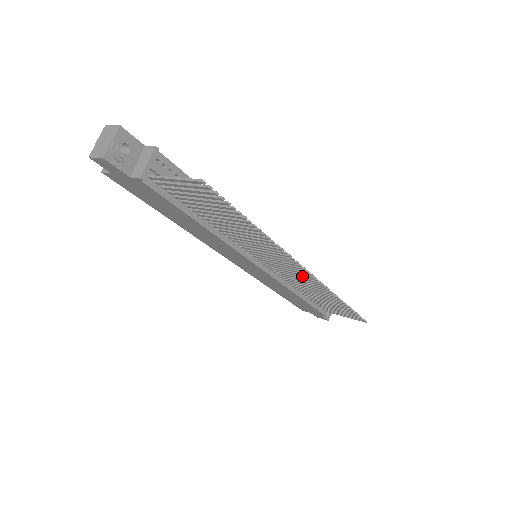
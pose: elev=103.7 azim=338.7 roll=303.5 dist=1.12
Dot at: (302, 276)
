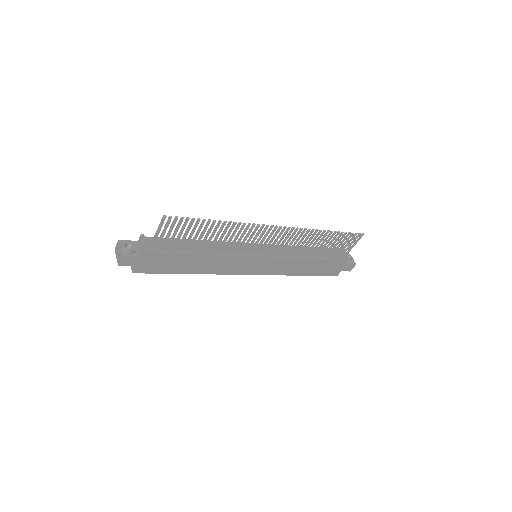
Dot at: (283, 236)
